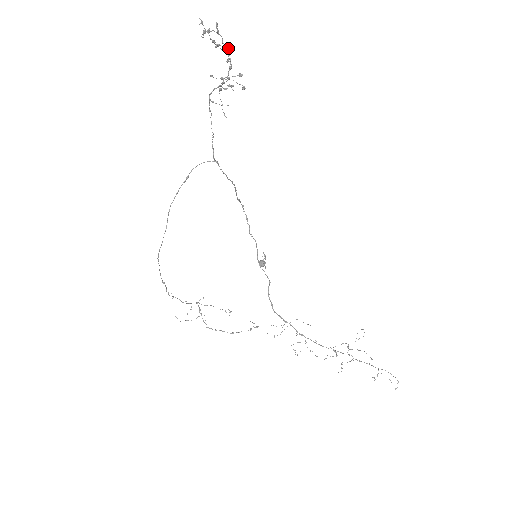
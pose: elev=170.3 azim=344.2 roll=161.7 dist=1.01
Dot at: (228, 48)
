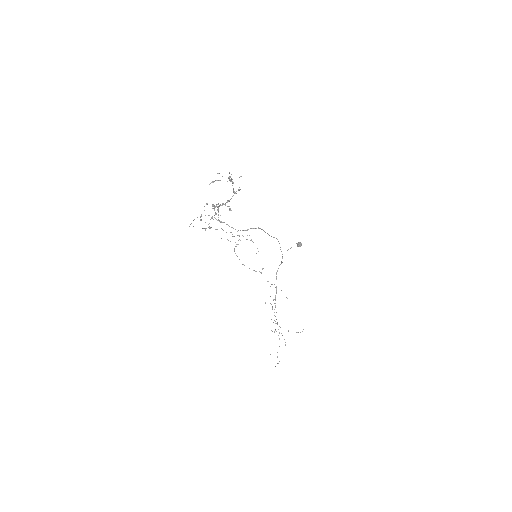
Dot at: (233, 191)
